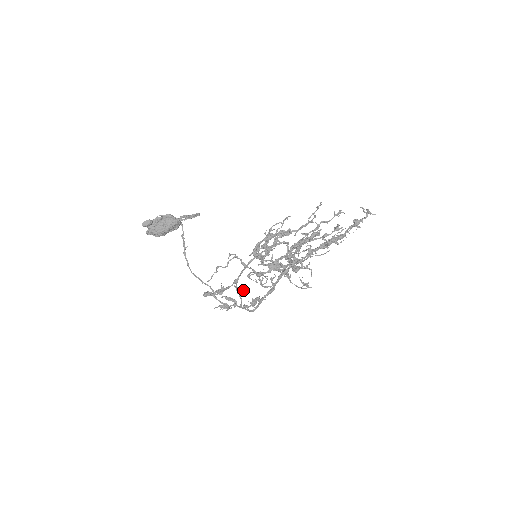
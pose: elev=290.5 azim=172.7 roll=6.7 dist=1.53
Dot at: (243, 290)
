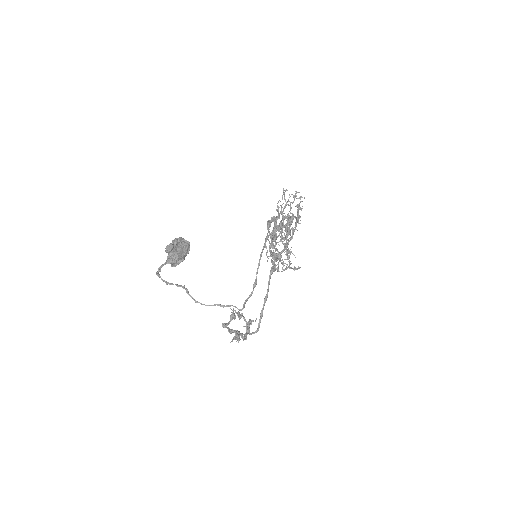
Dot at: (241, 314)
